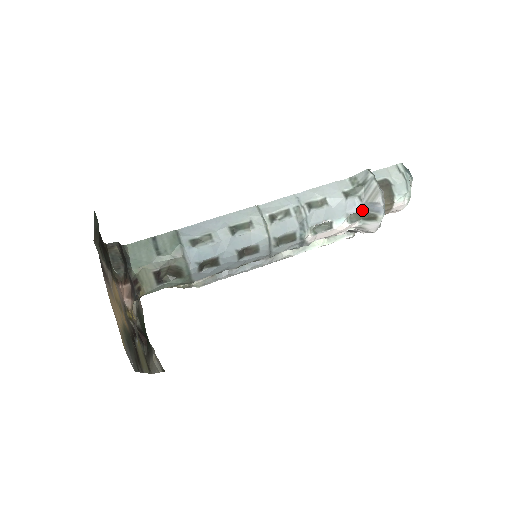
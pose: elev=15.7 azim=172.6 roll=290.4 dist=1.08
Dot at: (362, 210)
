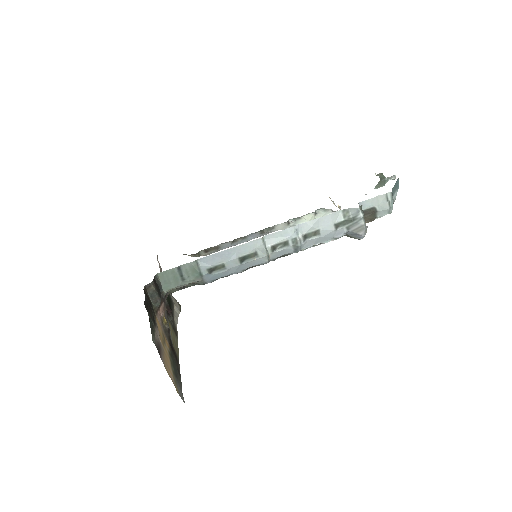
Dot at: (347, 234)
